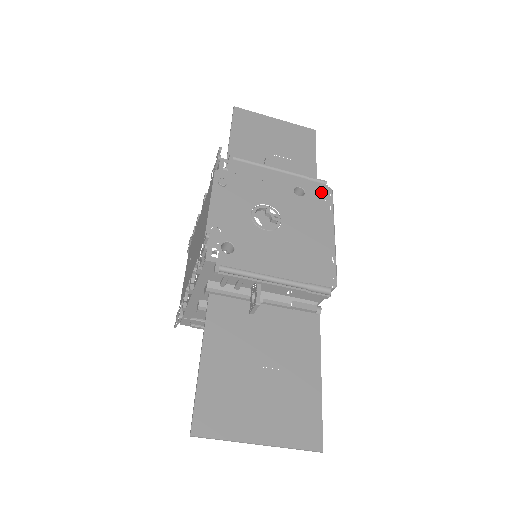
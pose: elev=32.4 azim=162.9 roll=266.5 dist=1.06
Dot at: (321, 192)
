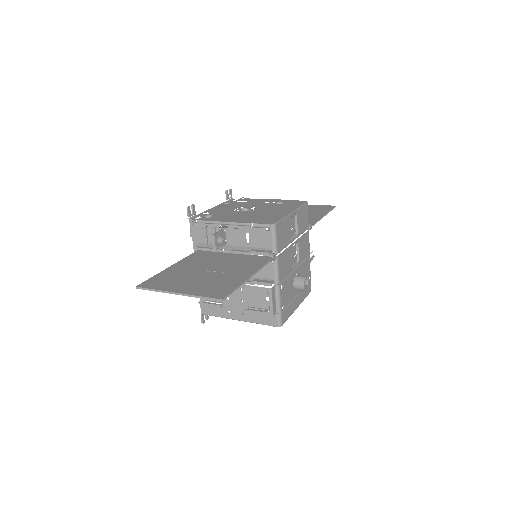
Dot at: (297, 202)
